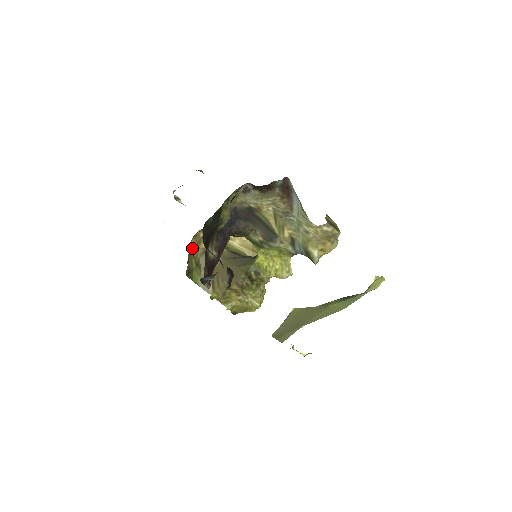
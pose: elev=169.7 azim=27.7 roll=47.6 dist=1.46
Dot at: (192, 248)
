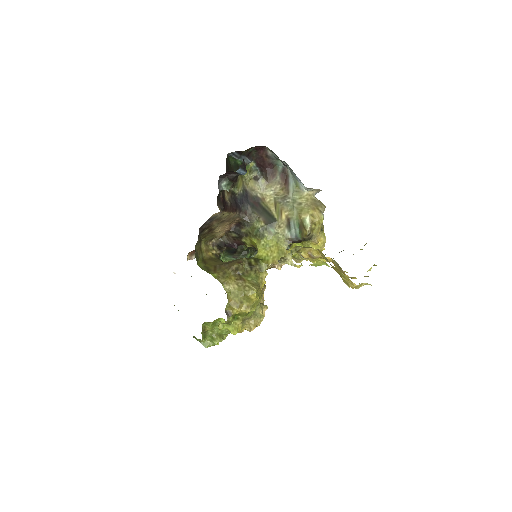
Dot at: (202, 248)
